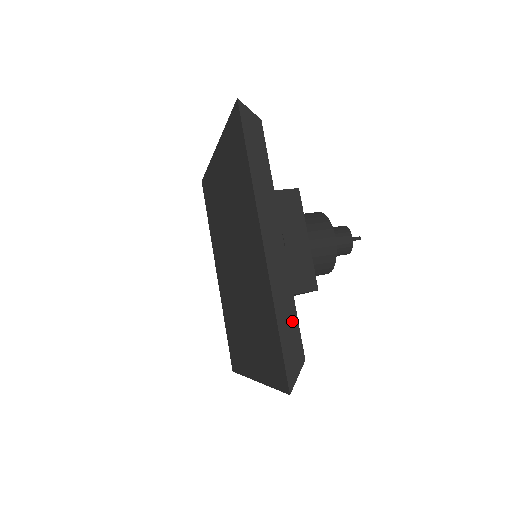
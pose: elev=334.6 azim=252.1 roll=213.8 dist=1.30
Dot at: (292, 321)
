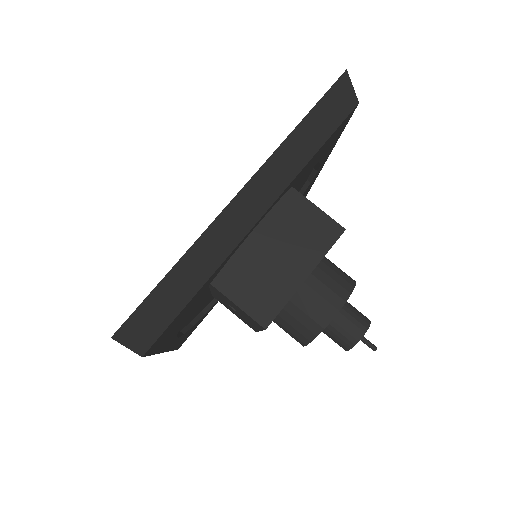
Dot at: occluded
